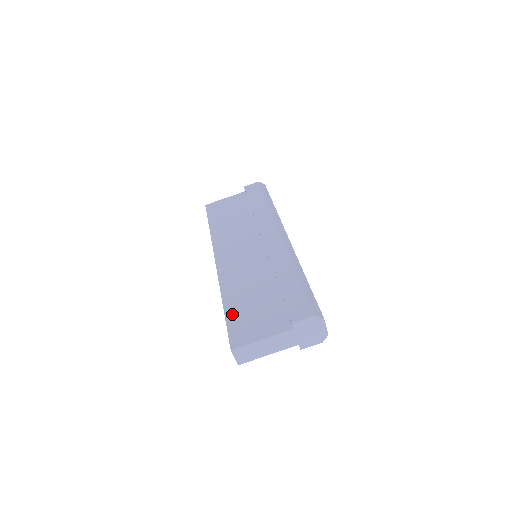
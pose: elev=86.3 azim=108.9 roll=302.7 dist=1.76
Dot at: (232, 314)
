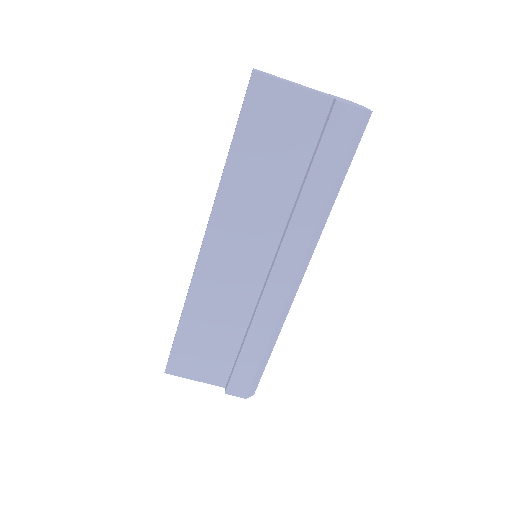
Dot at: (183, 339)
